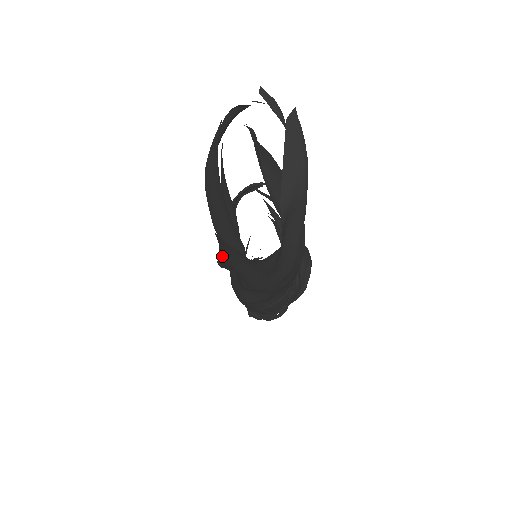
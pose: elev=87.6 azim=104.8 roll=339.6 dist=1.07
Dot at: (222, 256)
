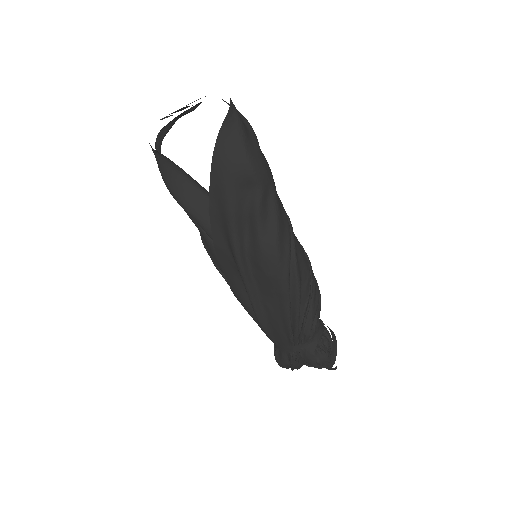
Dot at: (223, 191)
